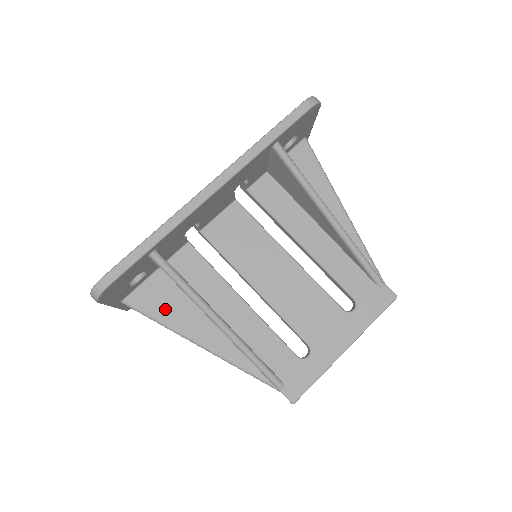
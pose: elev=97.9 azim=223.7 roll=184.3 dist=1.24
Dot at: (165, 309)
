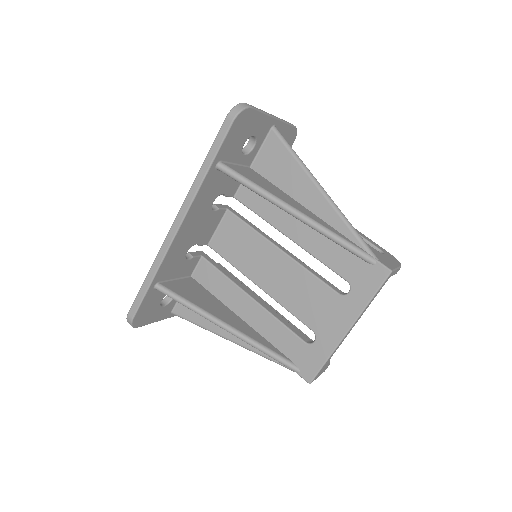
Dot at: (199, 315)
